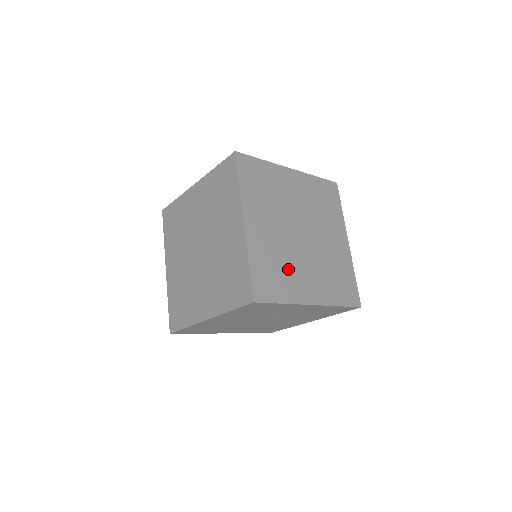
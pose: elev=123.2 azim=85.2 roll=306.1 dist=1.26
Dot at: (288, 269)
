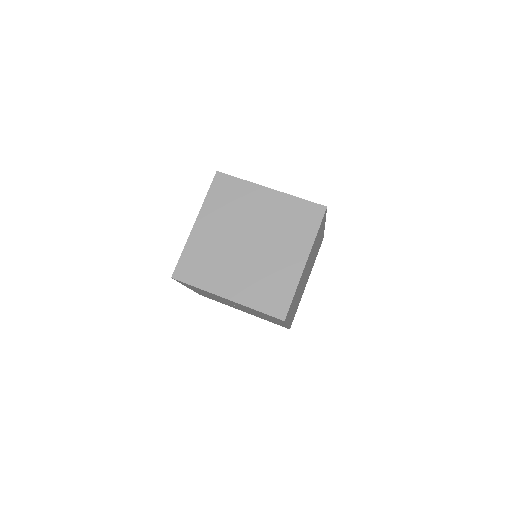
Dot at: (217, 265)
